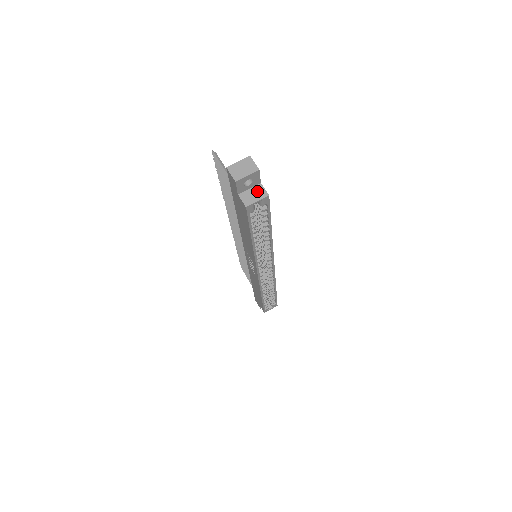
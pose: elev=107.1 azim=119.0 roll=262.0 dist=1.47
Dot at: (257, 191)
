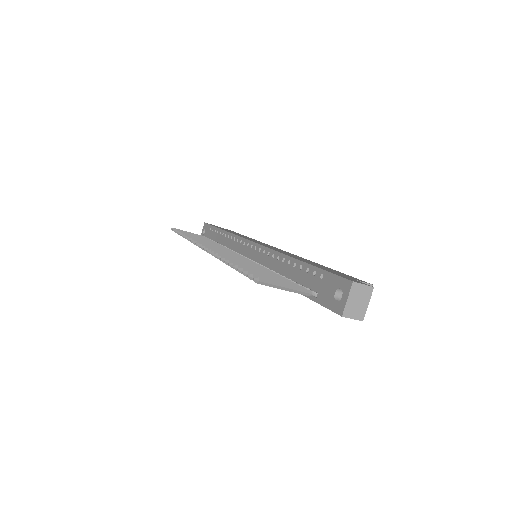
Dot at: occluded
